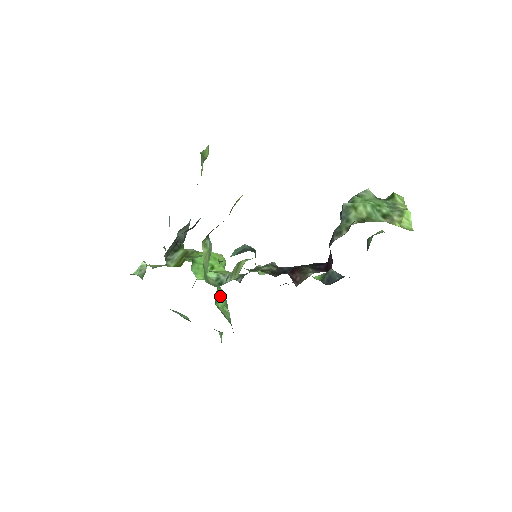
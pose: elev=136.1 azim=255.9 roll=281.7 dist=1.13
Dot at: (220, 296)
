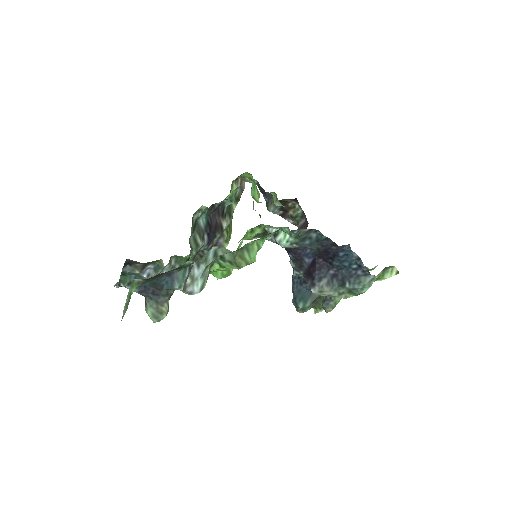
Dot at: occluded
